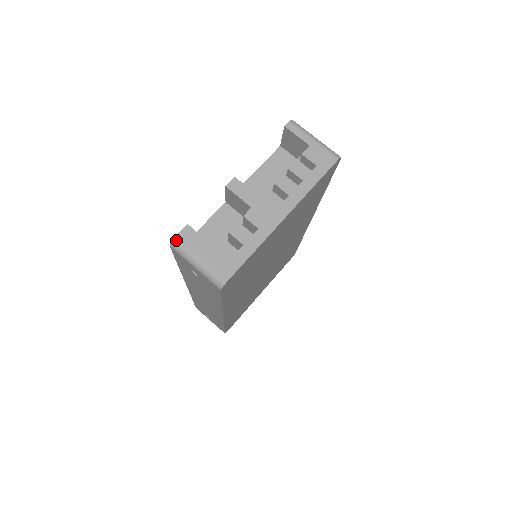
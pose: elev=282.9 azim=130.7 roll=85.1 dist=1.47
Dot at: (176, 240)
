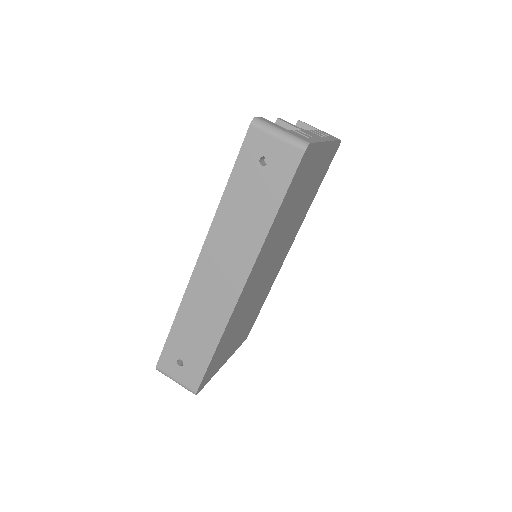
Dot at: (258, 118)
